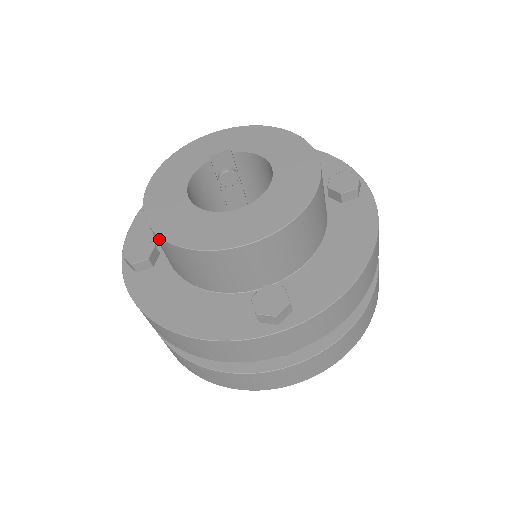
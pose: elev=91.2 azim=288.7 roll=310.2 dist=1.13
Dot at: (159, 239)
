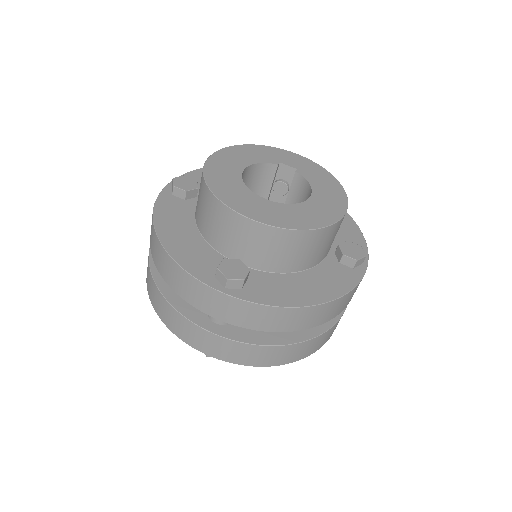
Dot at: (202, 177)
